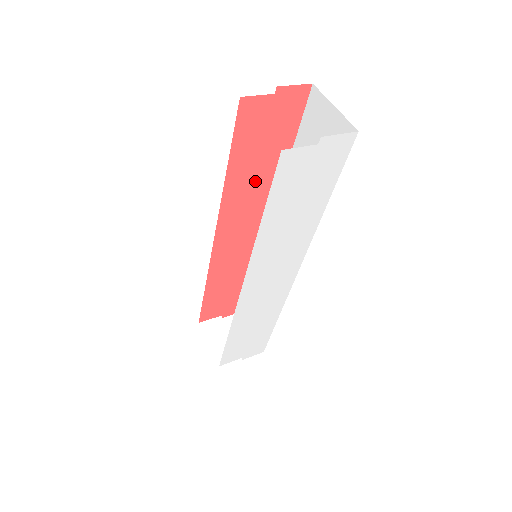
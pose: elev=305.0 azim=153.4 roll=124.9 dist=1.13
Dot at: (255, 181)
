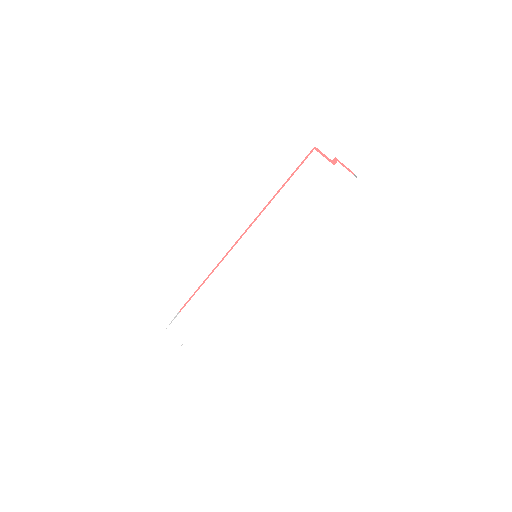
Dot at: occluded
